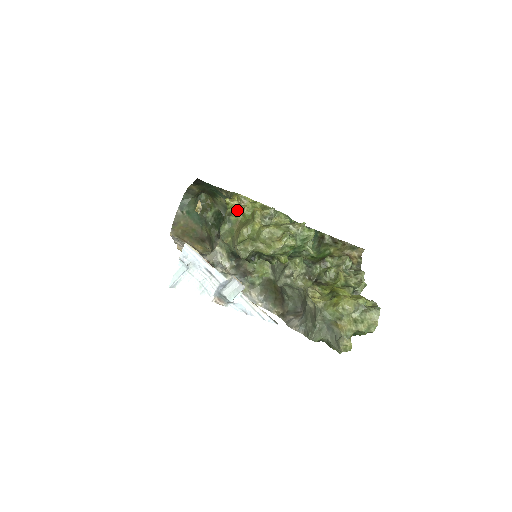
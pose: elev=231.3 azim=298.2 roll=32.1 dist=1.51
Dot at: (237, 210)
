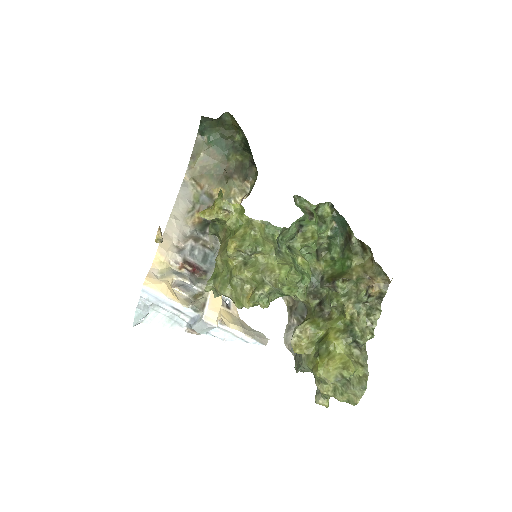
Dot at: (219, 220)
